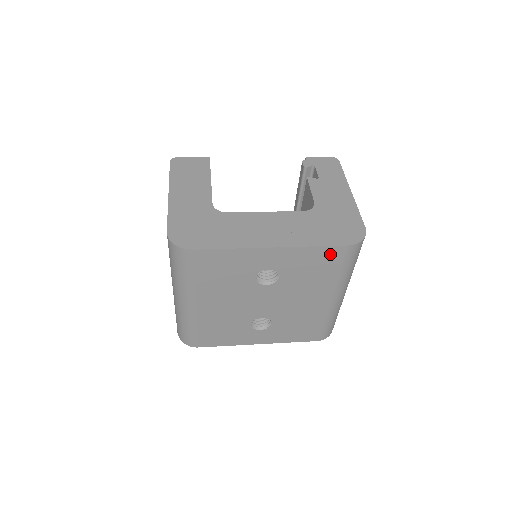
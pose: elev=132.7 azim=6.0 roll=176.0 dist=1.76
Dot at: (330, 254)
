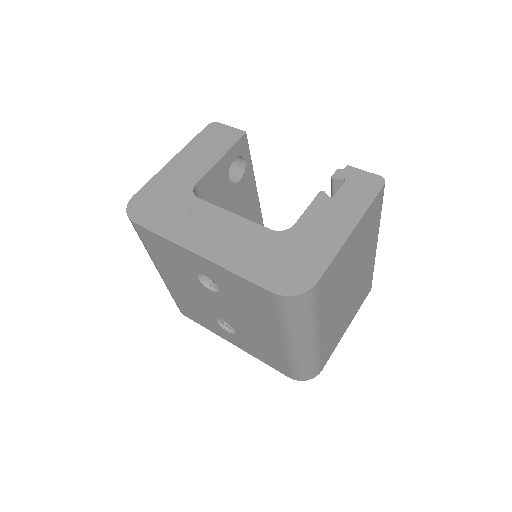
Dot at: (258, 292)
